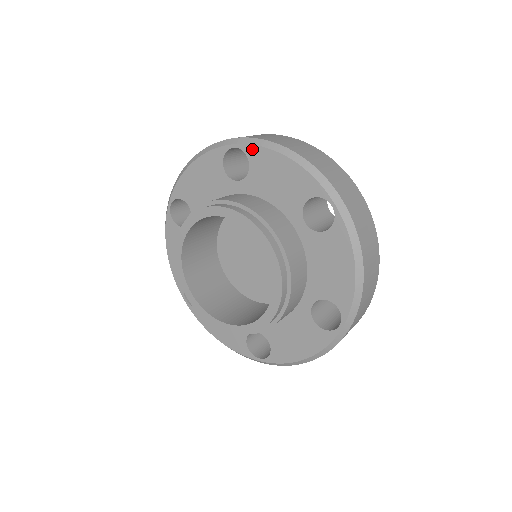
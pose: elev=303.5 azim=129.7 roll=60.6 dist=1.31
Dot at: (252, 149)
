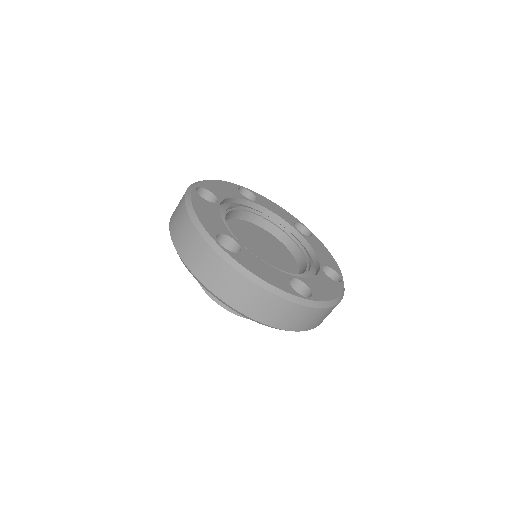
Dot at: occluded
